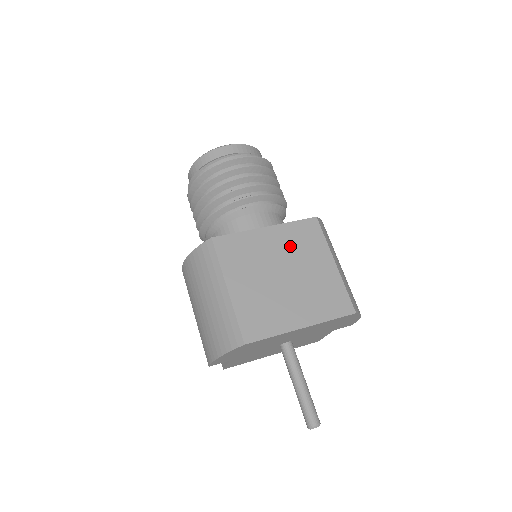
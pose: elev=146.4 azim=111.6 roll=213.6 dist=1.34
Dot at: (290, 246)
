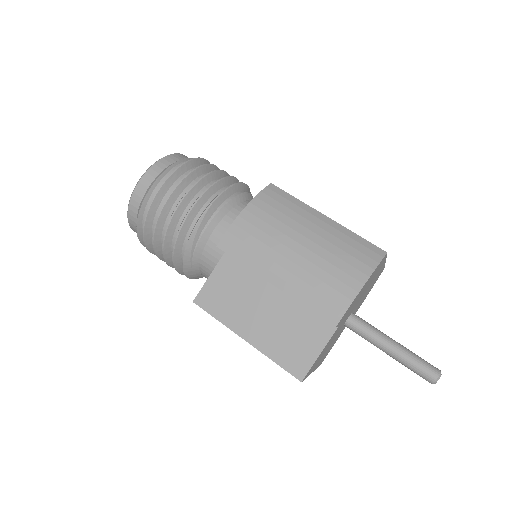
Dot at: occluded
